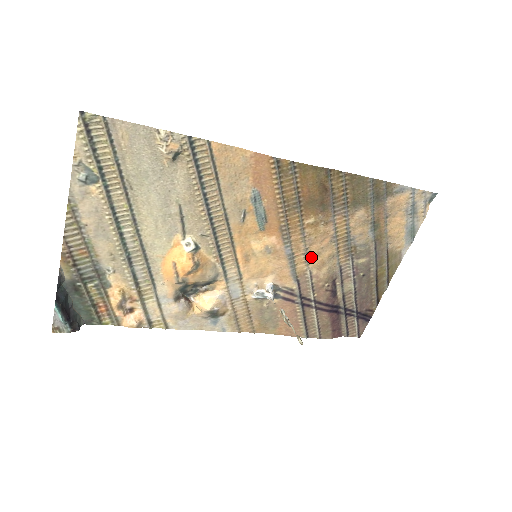
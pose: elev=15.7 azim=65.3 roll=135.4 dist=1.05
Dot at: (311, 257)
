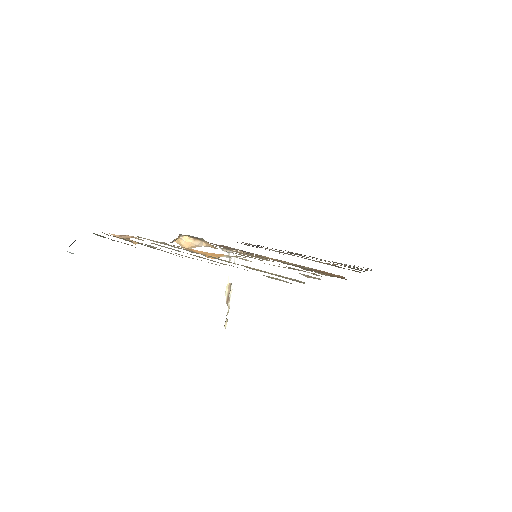
Dot at: occluded
